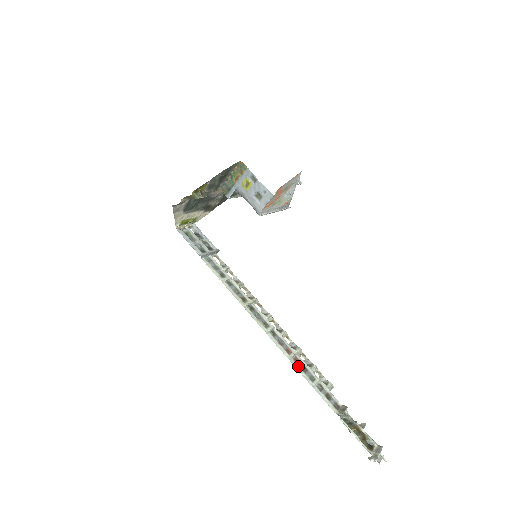
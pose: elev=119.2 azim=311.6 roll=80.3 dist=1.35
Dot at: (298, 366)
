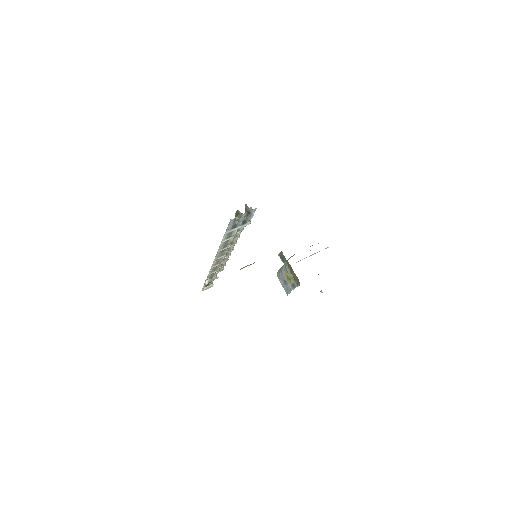
Dot at: occluded
